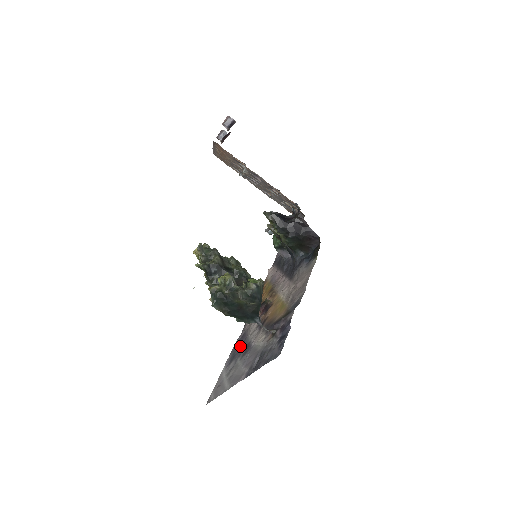
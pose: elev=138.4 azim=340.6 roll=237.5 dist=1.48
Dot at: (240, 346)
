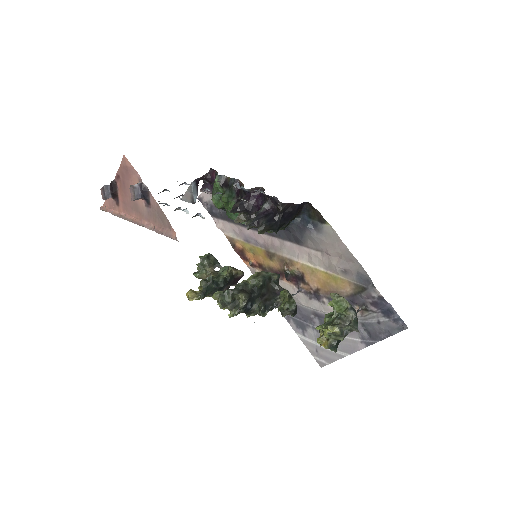
Dot at: (298, 315)
